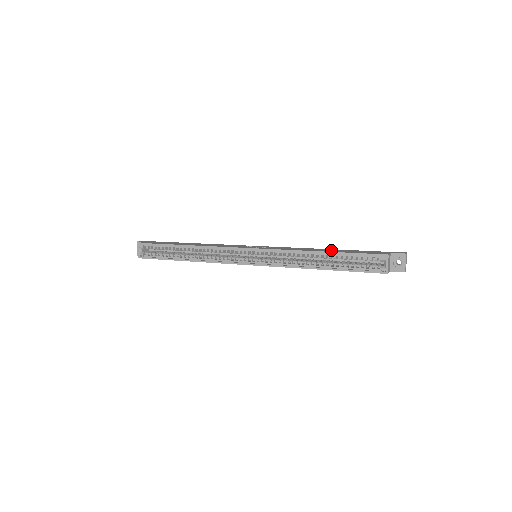
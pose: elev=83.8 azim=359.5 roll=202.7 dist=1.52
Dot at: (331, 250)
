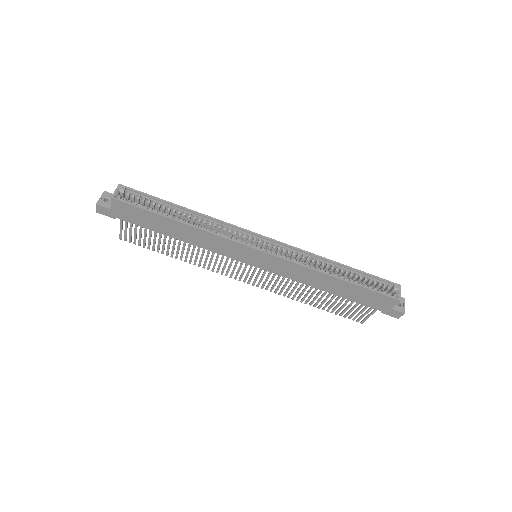
Dot at: occluded
